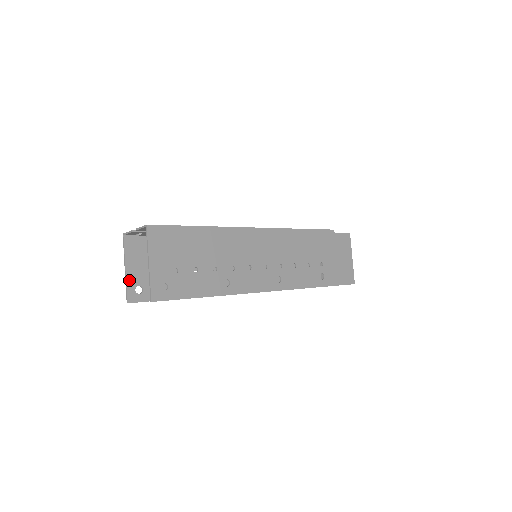
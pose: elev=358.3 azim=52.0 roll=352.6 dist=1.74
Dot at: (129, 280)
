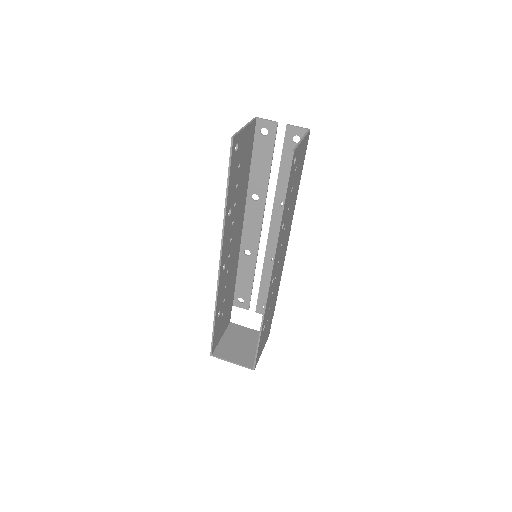
Dot at: (241, 133)
